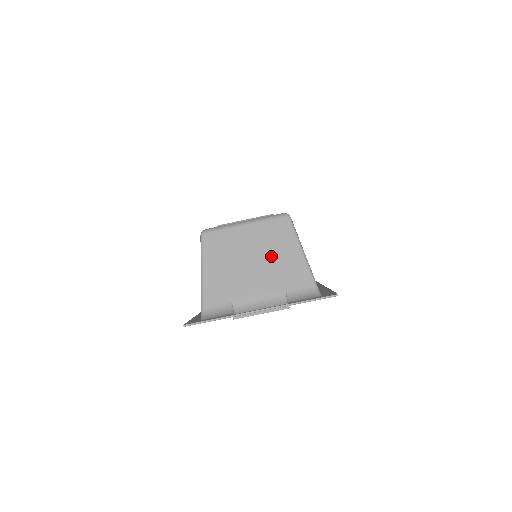
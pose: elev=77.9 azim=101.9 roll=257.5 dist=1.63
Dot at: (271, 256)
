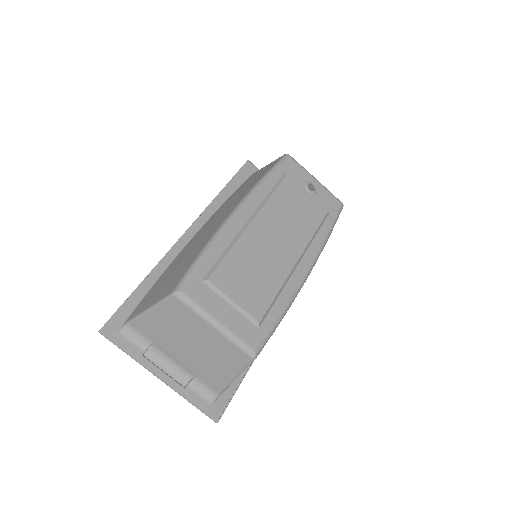
Dot at: (210, 358)
